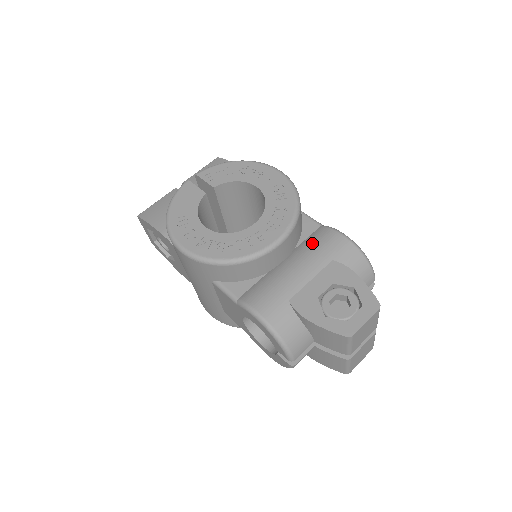
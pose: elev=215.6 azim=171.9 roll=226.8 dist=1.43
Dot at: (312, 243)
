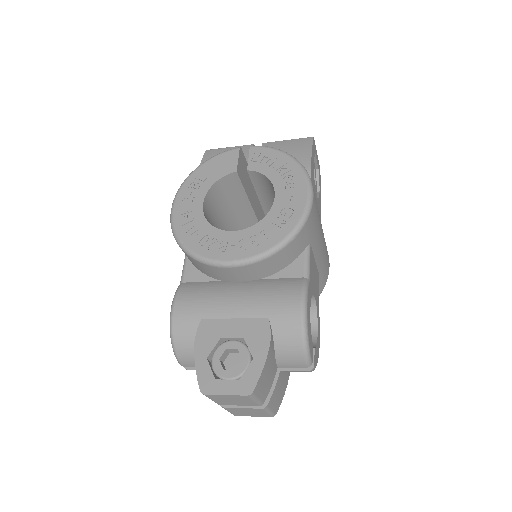
Dot at: (273, 287)
